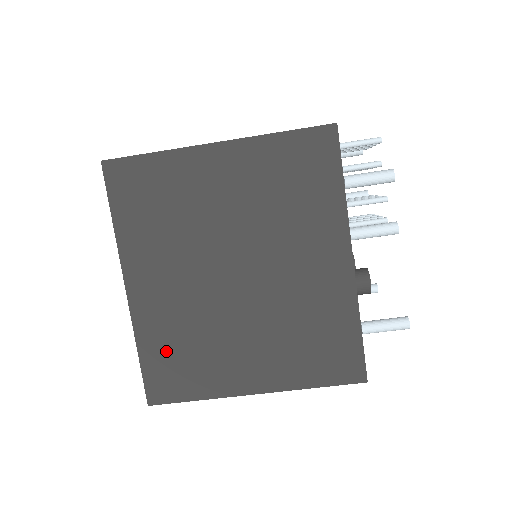
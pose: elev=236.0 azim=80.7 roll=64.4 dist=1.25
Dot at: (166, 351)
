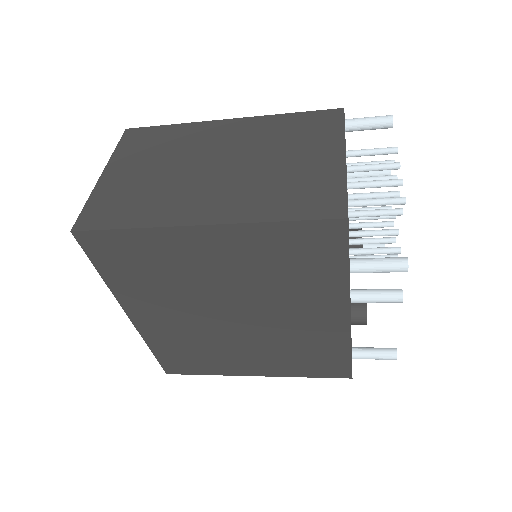
Dot at: (175, 351)
